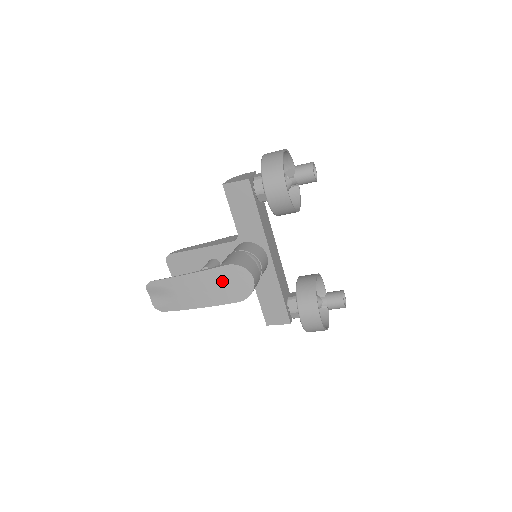
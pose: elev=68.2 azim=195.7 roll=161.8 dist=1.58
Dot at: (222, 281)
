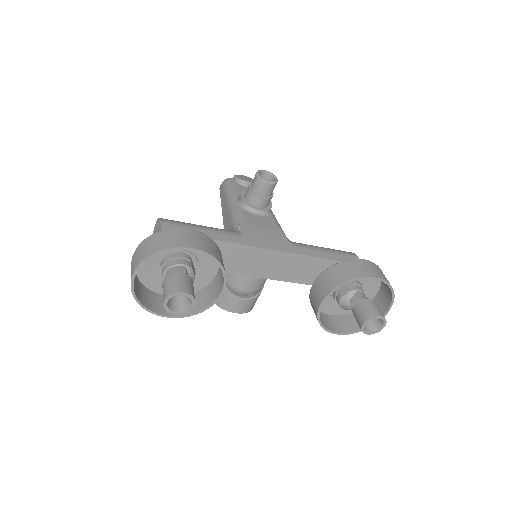
Dot at: occluded
